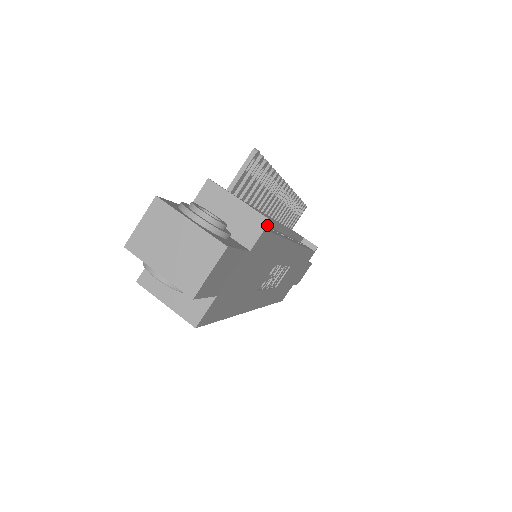
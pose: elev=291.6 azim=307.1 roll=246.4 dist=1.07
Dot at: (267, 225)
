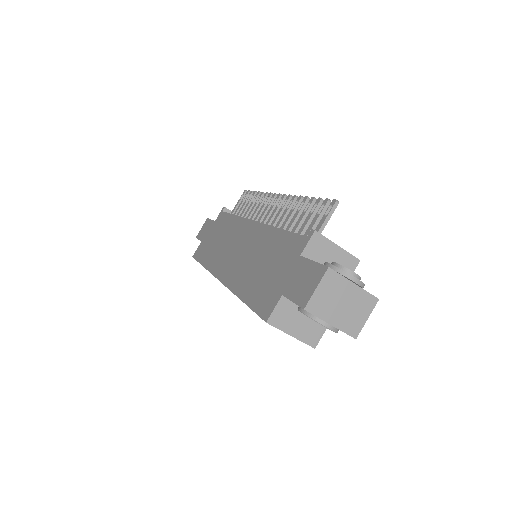
Dot at: occluded
